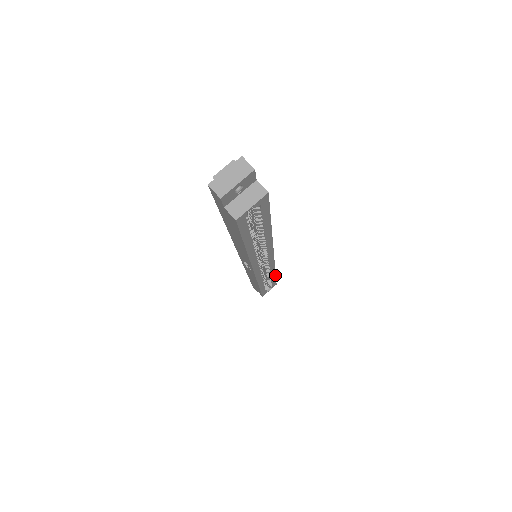
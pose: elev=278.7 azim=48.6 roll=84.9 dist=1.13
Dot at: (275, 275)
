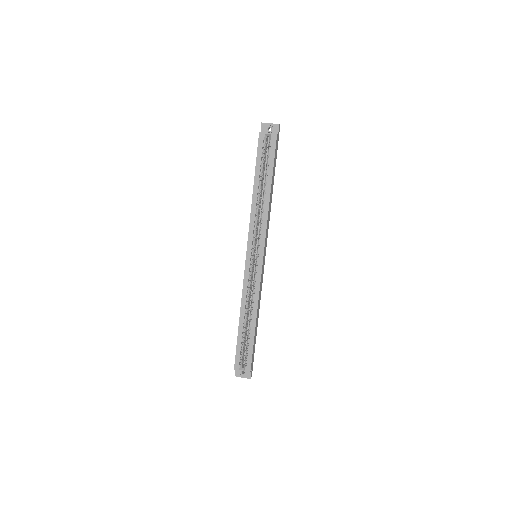
Dot at: (255, 327)
